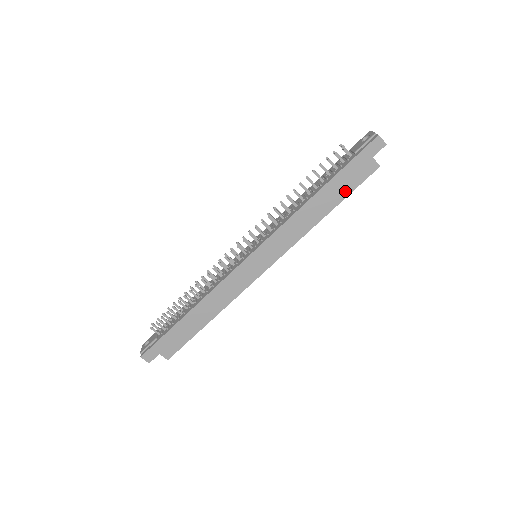
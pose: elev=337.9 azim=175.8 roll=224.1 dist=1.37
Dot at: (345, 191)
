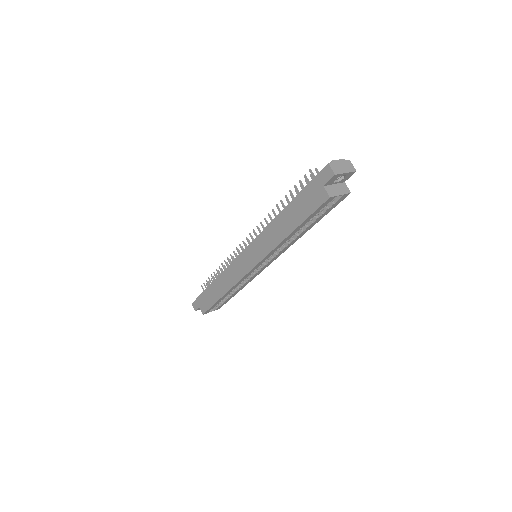
Dot at: (302, 215)
